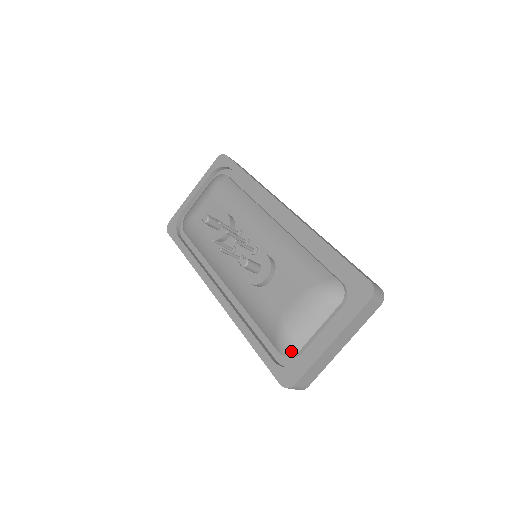
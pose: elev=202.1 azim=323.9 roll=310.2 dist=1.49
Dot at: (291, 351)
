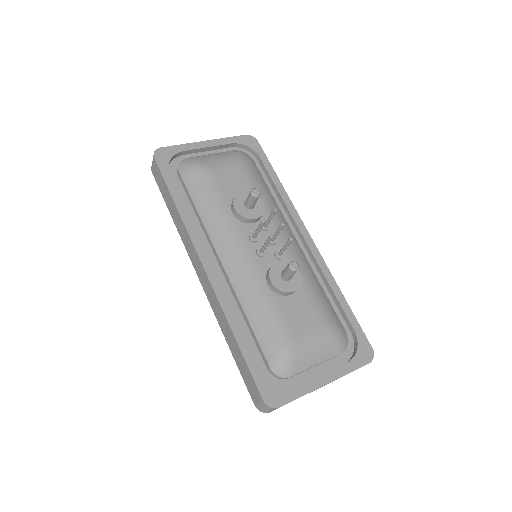
Dot at: (286, 372)
